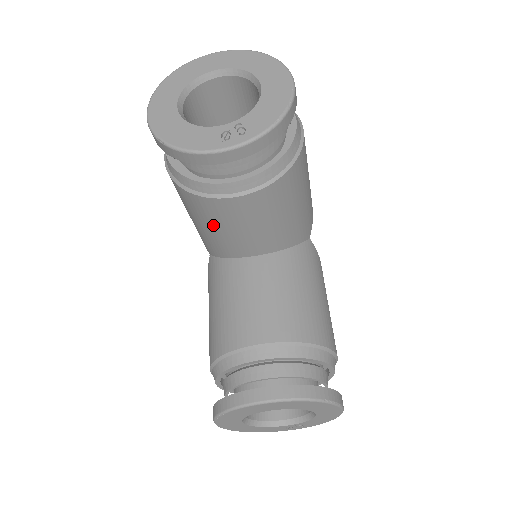
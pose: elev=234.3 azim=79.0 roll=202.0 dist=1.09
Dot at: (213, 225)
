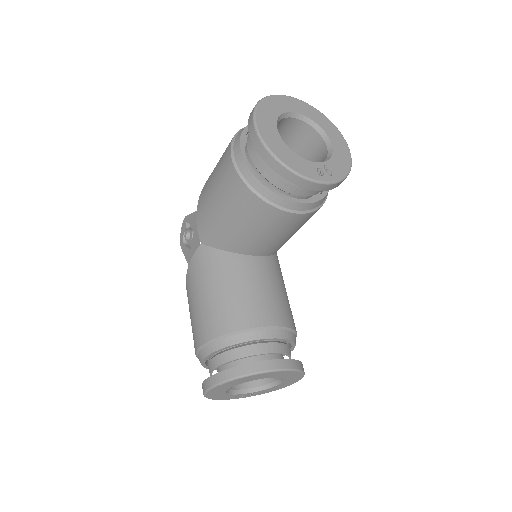
Dot at: (251, 226)
